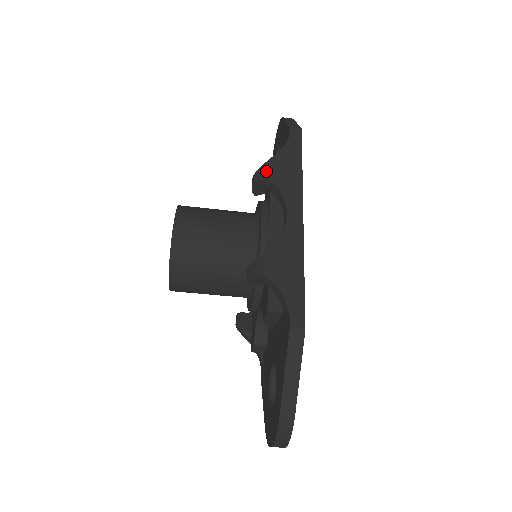
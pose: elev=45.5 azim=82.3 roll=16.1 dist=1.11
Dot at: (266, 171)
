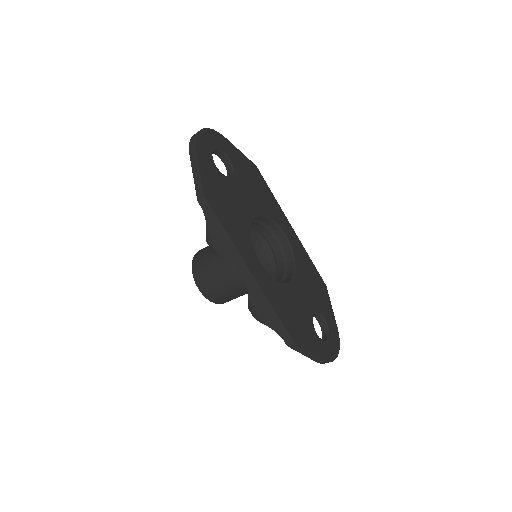
Dot at: (211, 248)
